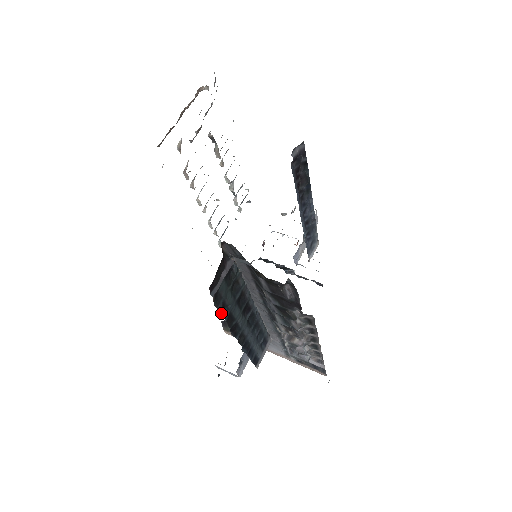
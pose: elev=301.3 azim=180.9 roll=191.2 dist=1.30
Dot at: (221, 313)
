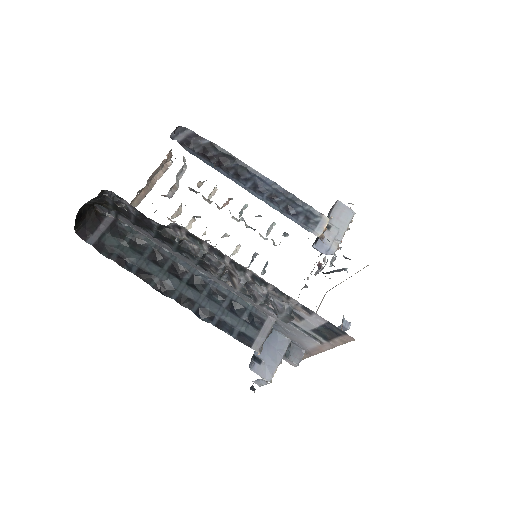
Dot at: (122, 265)
